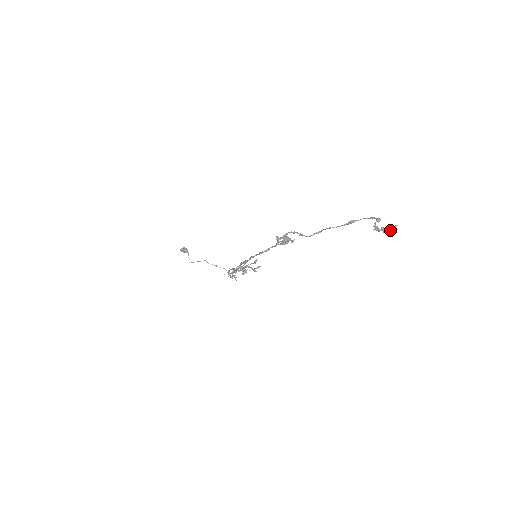
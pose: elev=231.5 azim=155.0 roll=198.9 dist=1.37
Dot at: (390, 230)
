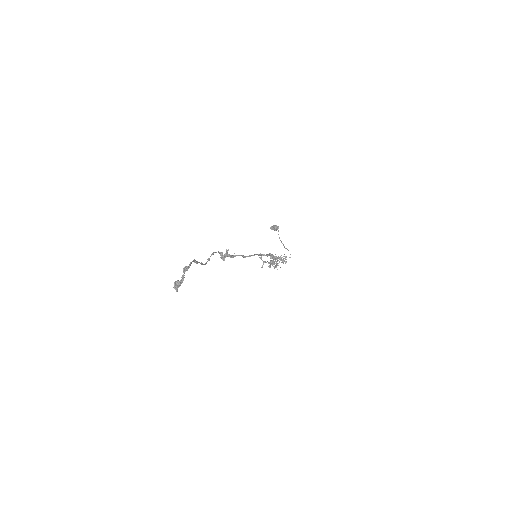
Dot at: (175, 287)
